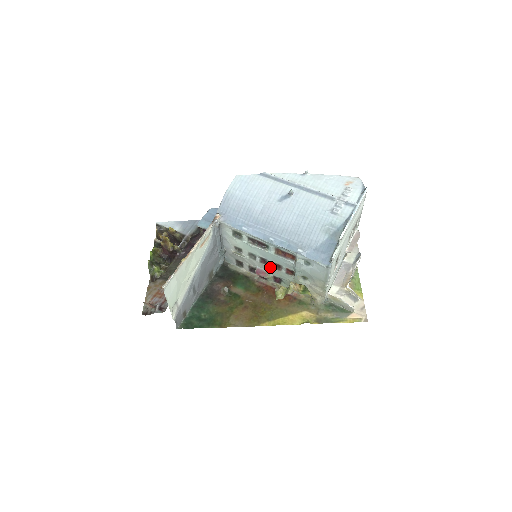
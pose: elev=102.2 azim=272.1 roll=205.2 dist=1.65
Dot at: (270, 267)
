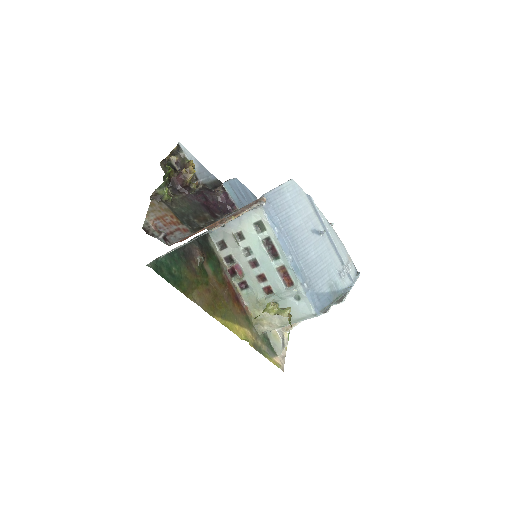
Dot at: (253, 272)
